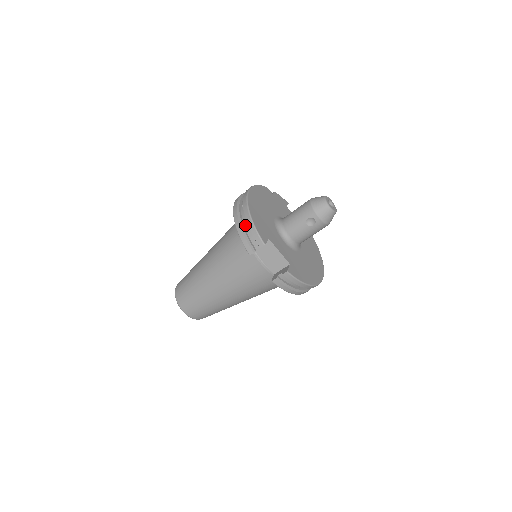
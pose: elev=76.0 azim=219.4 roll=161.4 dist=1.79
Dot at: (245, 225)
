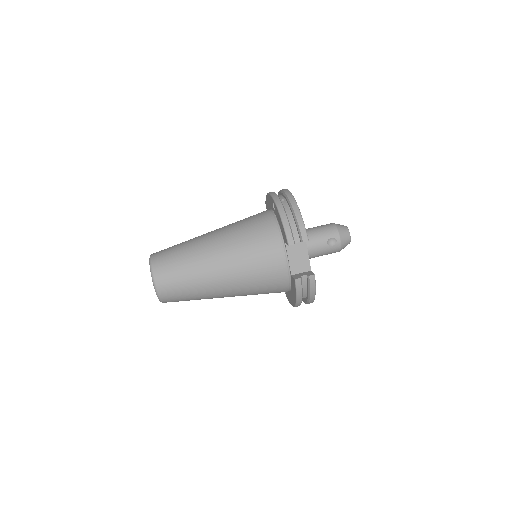
Dot at: (288, 217)
